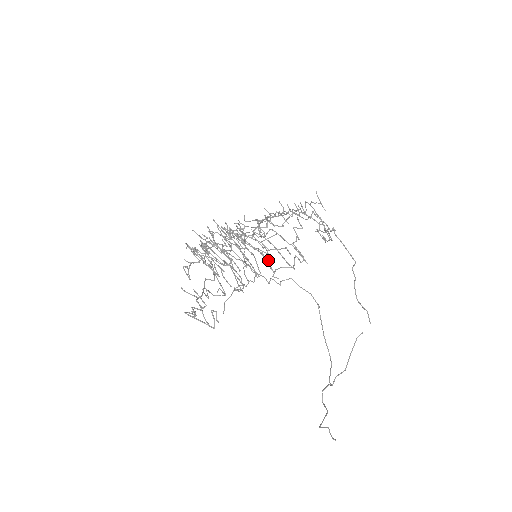
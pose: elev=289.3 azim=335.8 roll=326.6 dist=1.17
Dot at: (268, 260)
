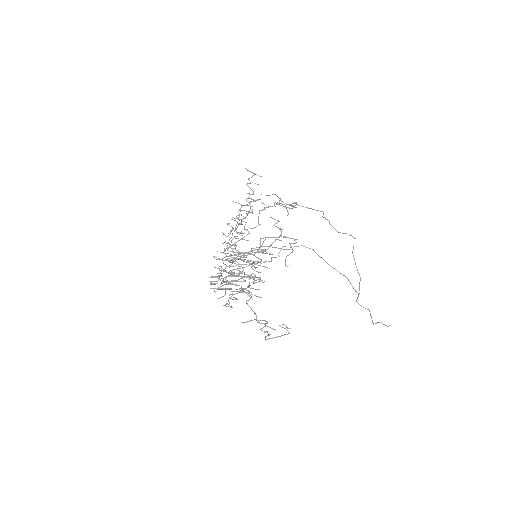
Dot at: (262, 250)
